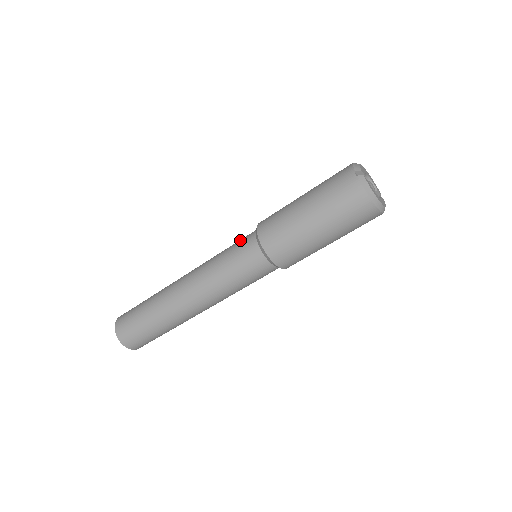
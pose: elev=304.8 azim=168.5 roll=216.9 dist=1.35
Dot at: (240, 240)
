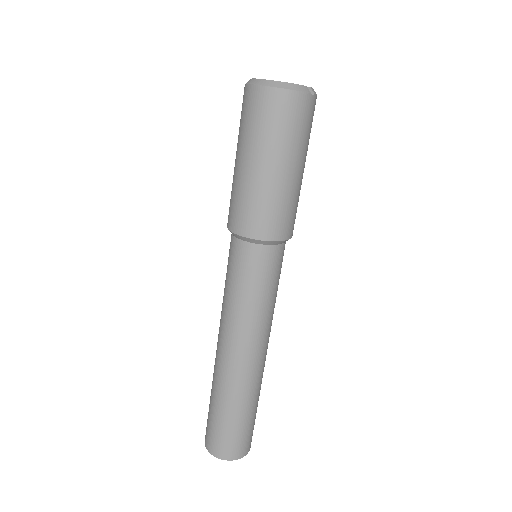
Dot at: occluded
